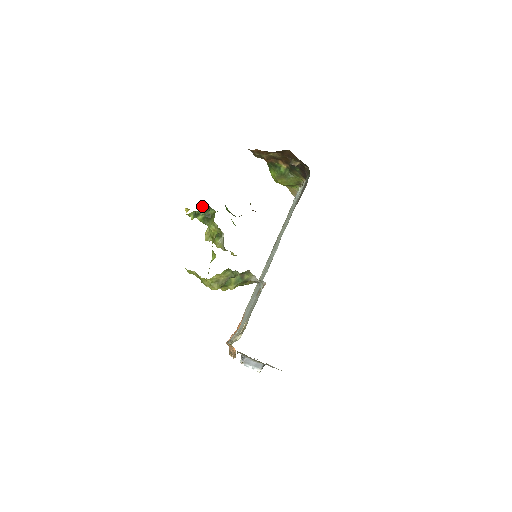
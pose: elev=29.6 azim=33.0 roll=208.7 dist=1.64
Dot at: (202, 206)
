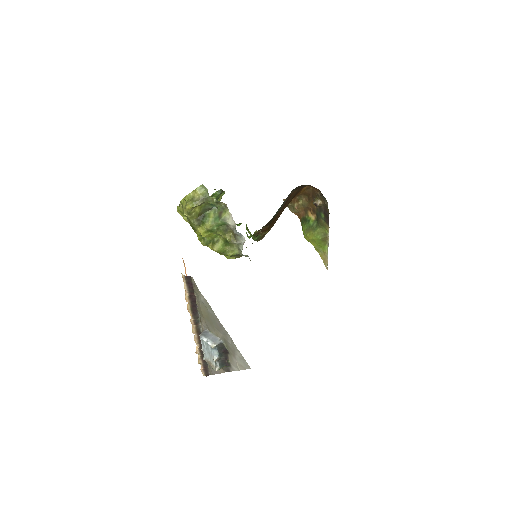
Dot at: occluded
